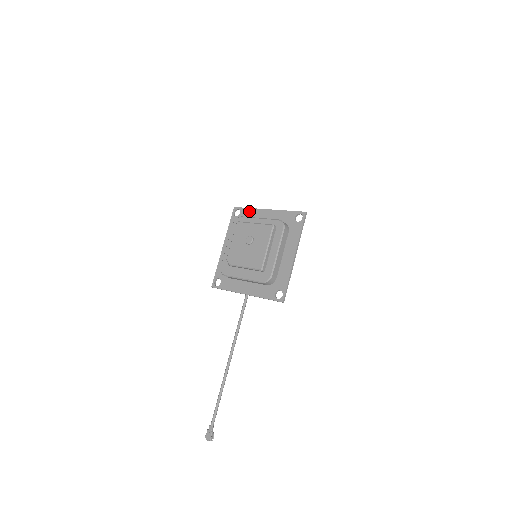
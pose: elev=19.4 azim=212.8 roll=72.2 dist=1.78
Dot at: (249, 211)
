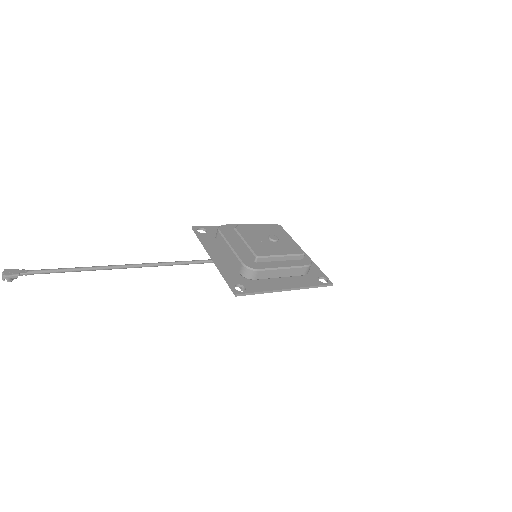
Dot at: occluded
